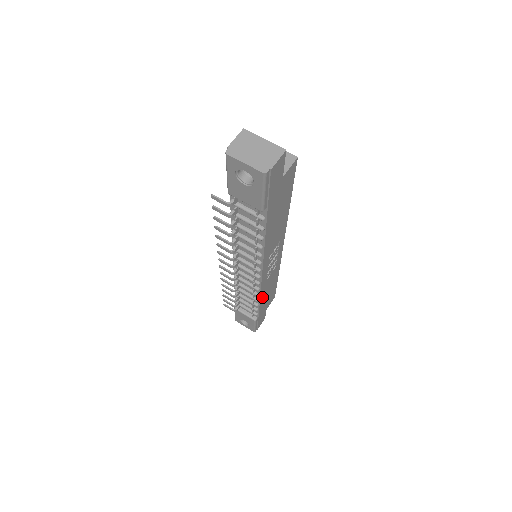
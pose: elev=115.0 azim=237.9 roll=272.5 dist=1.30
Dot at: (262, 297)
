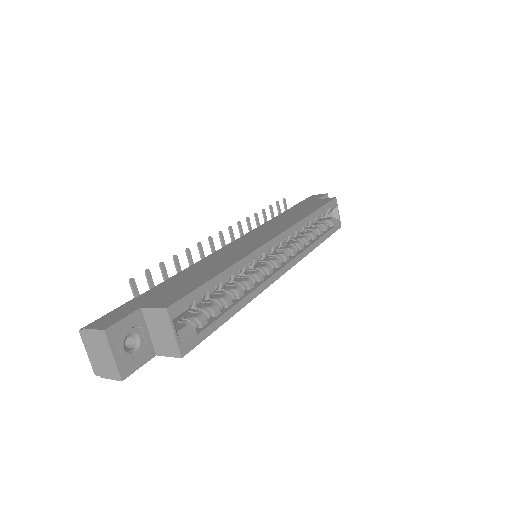
Dot at: occluded
